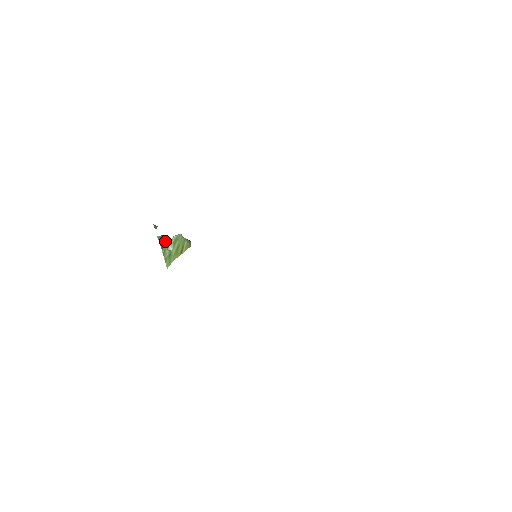
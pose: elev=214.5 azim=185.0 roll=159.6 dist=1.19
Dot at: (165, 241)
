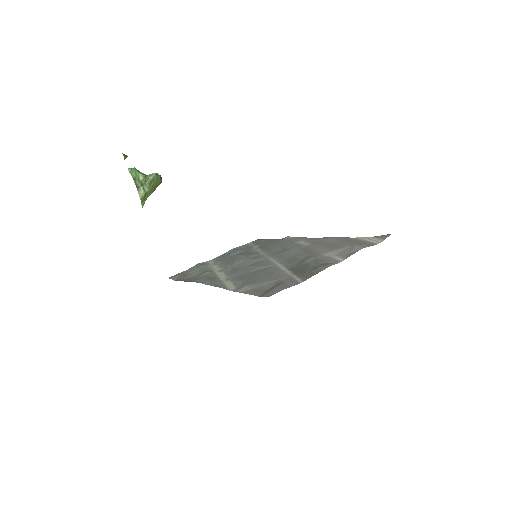
Dot at: (138, 177)
